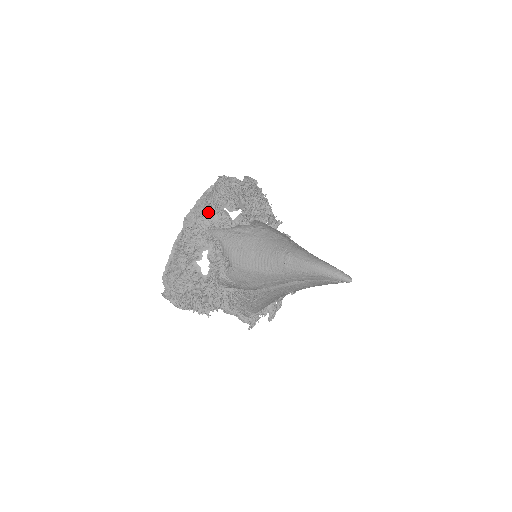
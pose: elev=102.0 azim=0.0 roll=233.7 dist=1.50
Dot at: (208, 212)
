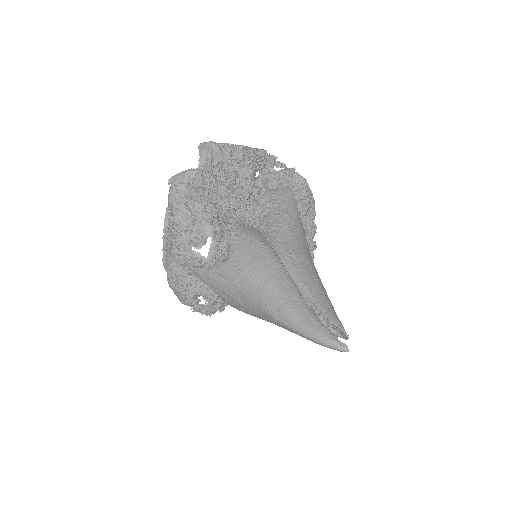
Dot at: (178, 257)
